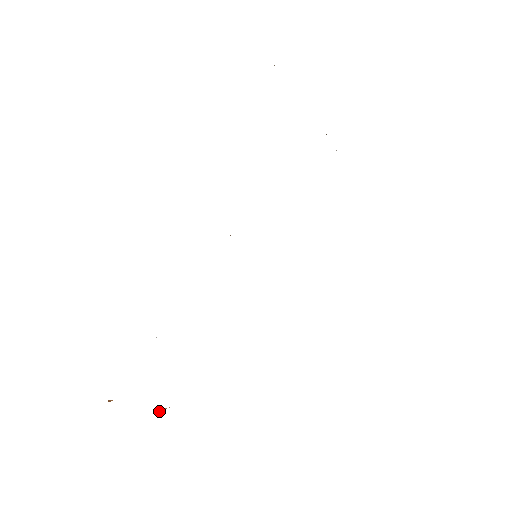
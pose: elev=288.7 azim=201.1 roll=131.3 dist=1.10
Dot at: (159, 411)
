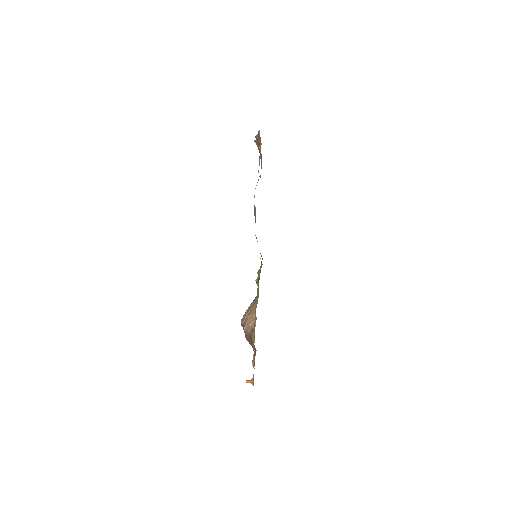
Dot at: occluded
